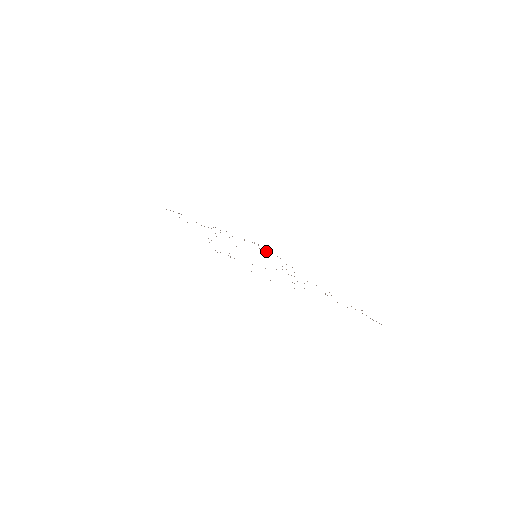
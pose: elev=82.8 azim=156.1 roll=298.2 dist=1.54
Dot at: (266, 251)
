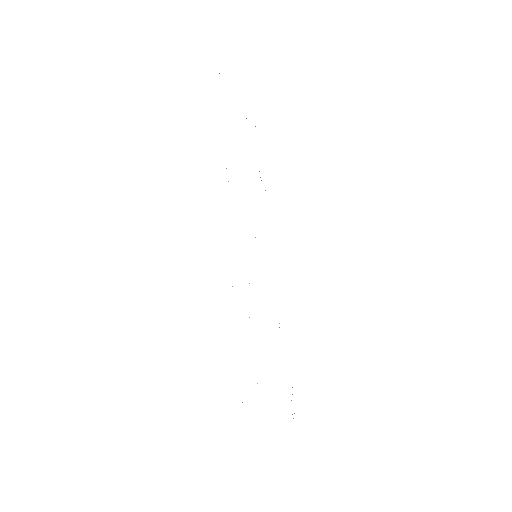
Dot at: occluded
